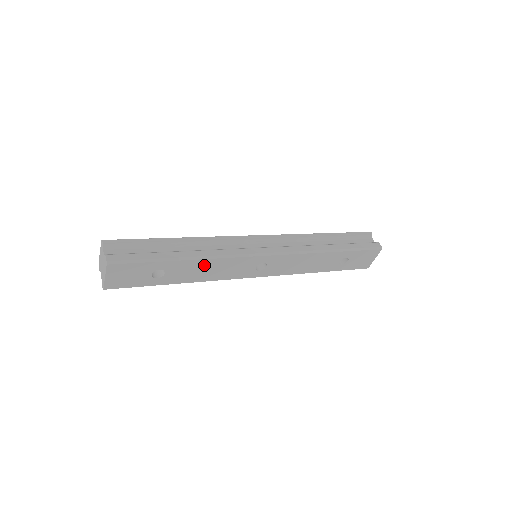
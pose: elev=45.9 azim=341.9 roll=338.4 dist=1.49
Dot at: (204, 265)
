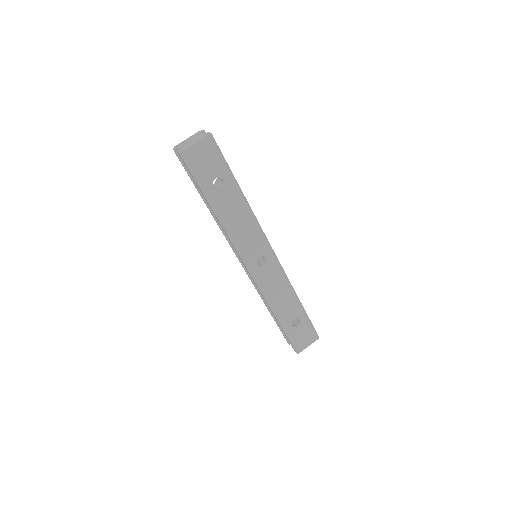
Dot at: (243, 212)
